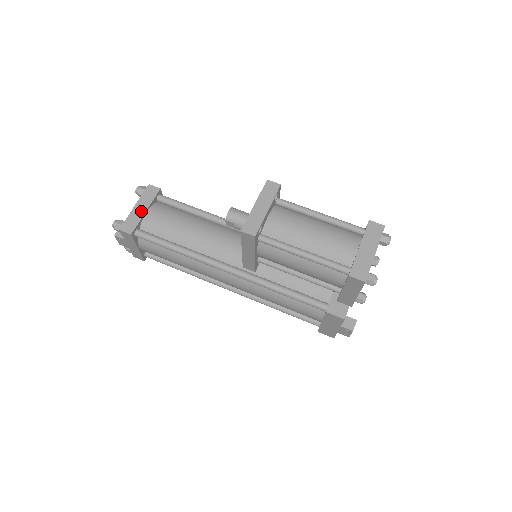
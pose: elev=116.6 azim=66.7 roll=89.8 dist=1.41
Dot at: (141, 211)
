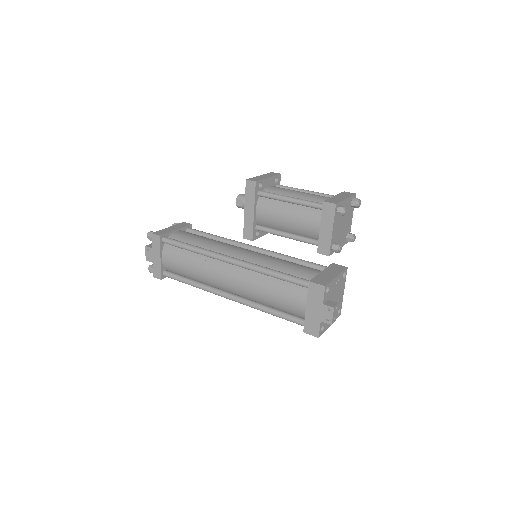
Dot at: (172, 229)
